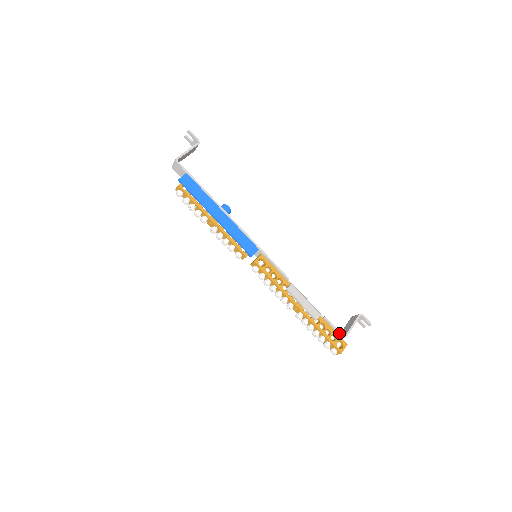
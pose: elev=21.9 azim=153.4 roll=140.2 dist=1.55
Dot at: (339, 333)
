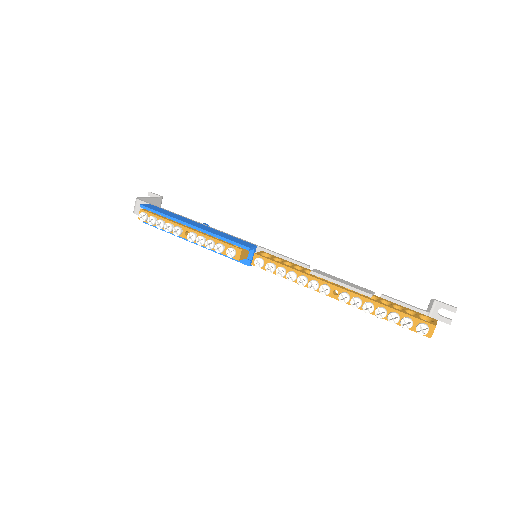
Dot at: (415, 307)
